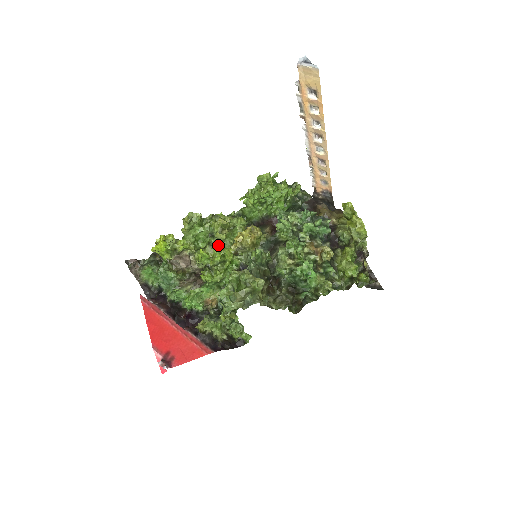
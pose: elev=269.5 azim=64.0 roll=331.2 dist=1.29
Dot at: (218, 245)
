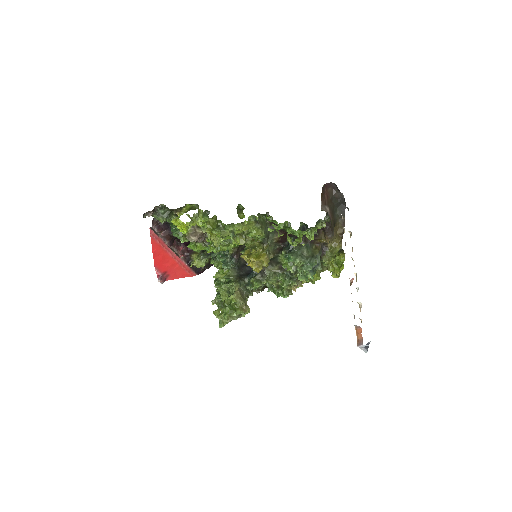
Dot at: occluded
